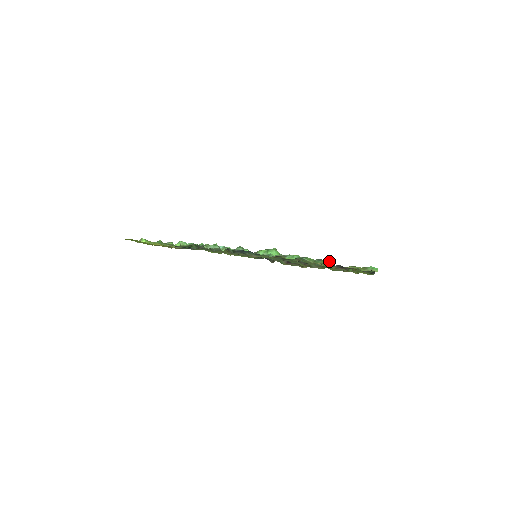
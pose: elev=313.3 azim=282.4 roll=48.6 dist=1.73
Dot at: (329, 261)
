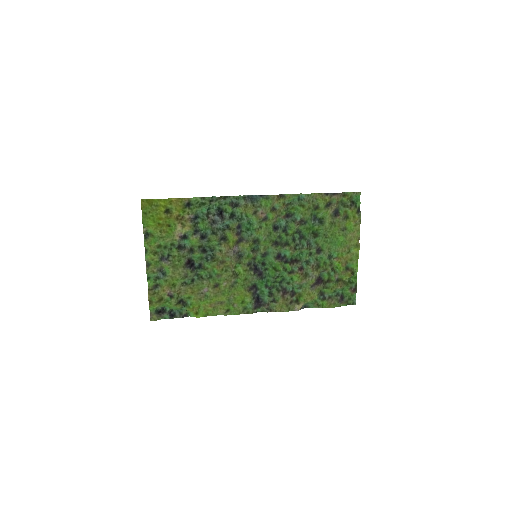
Dot at: (322, 217)
